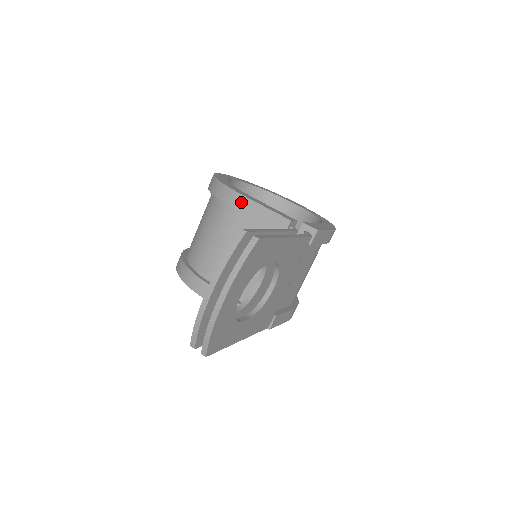
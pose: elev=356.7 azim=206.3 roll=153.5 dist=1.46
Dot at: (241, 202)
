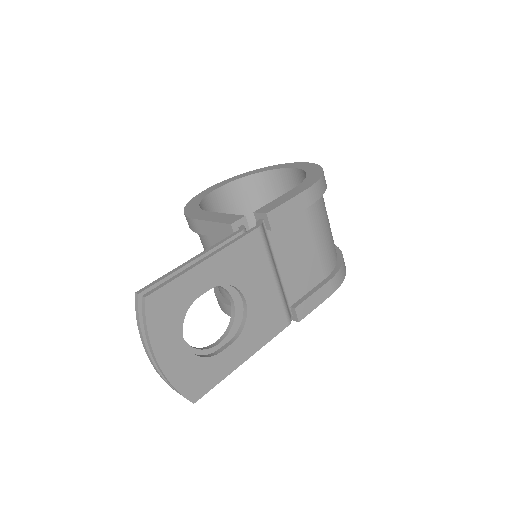
Dot at: (198, 226)
